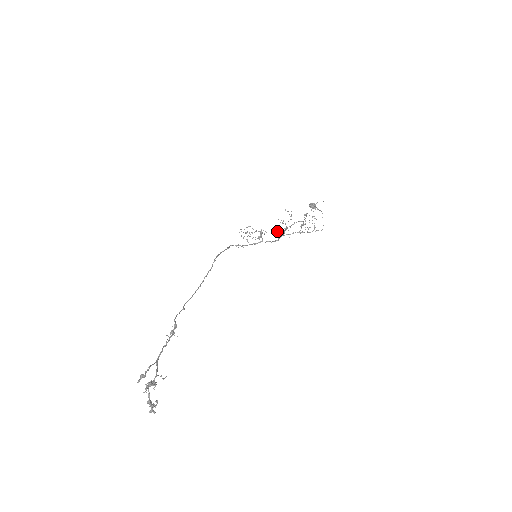
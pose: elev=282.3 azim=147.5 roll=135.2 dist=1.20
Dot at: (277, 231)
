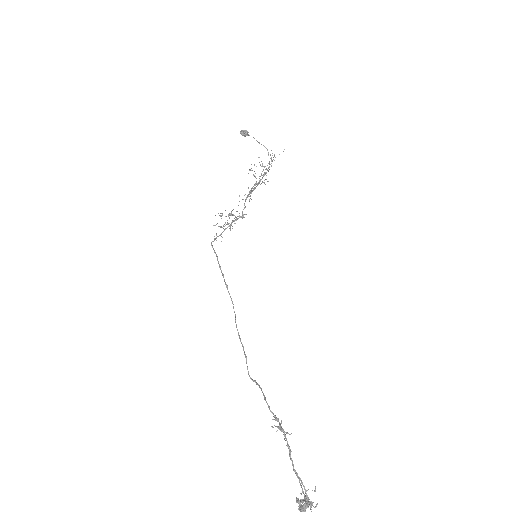
Dot at: occluded
